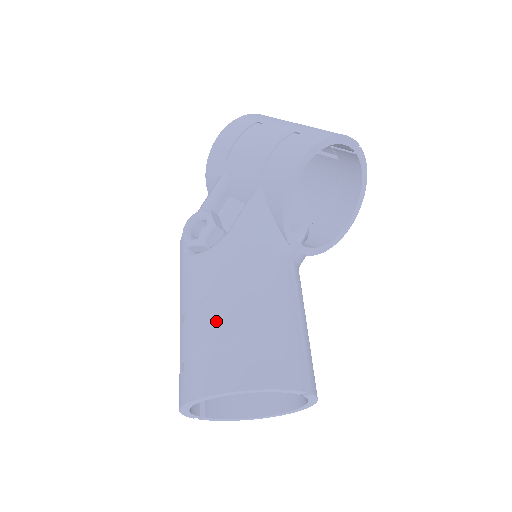
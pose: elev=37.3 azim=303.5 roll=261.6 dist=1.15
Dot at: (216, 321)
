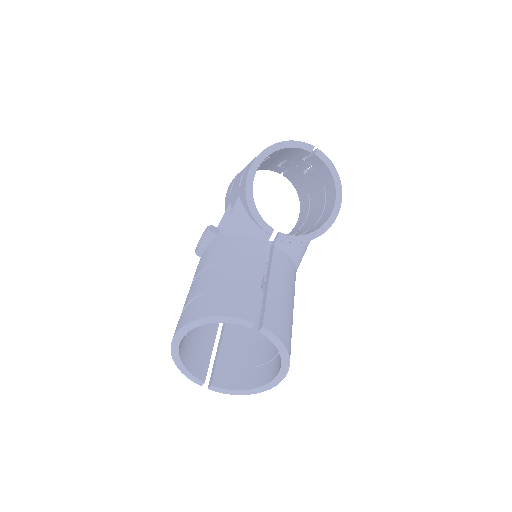
Dot at: (195, 286)
